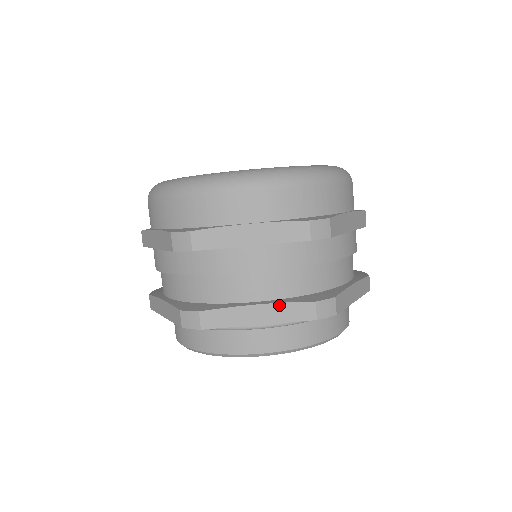
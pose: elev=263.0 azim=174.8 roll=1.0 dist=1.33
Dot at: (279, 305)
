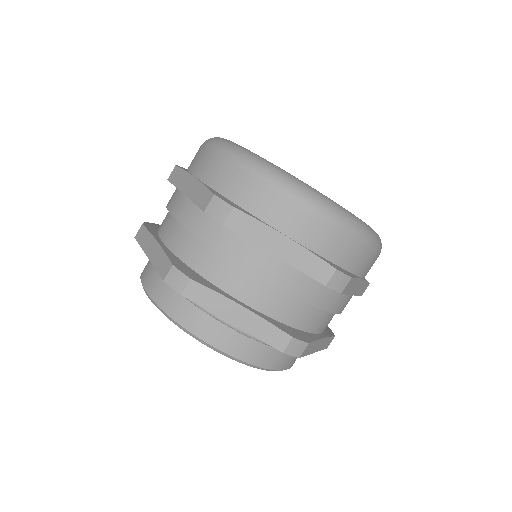
Dot at: (162, 251)
